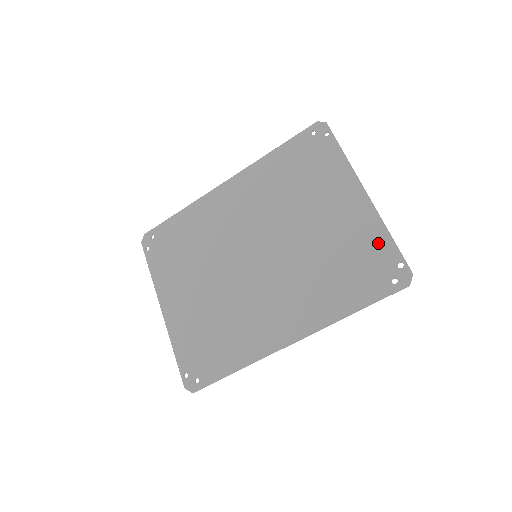
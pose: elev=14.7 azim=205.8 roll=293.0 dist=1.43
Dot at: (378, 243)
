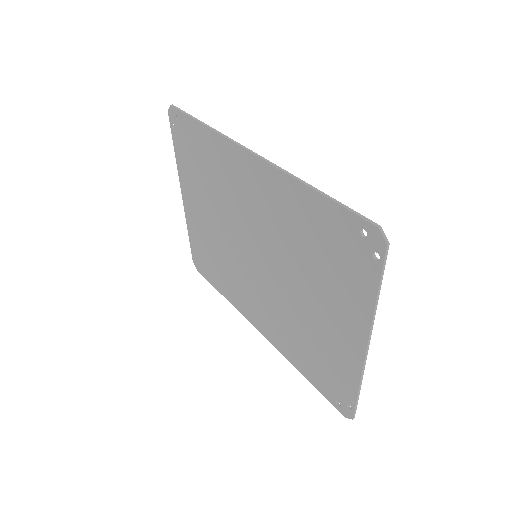
Dot at: (345, 380)
